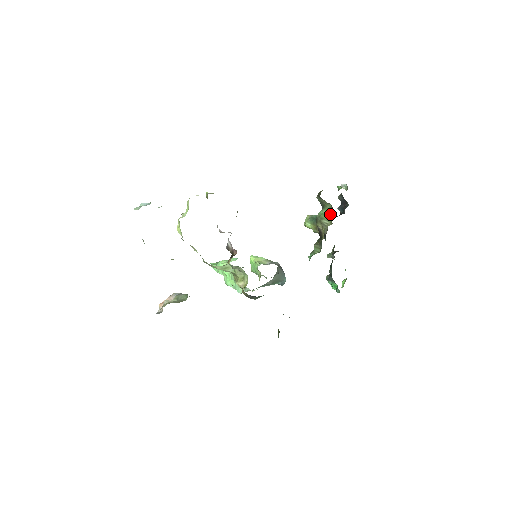
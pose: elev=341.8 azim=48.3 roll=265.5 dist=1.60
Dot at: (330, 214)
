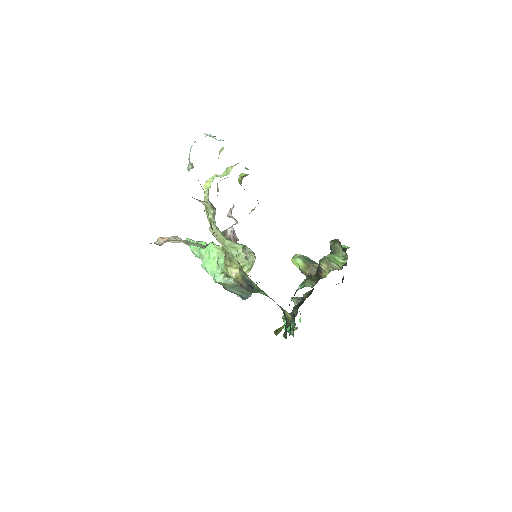
Dot at: (341, 261)
